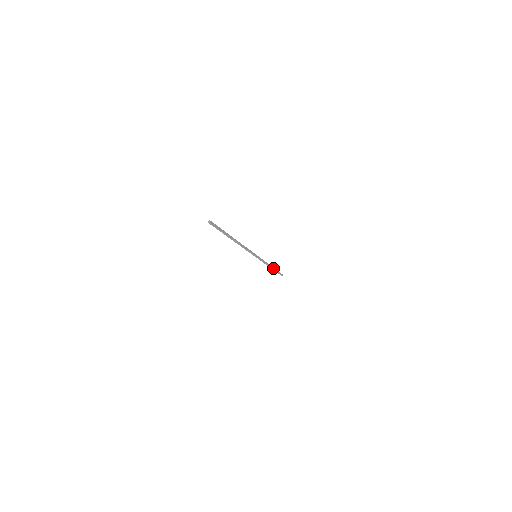
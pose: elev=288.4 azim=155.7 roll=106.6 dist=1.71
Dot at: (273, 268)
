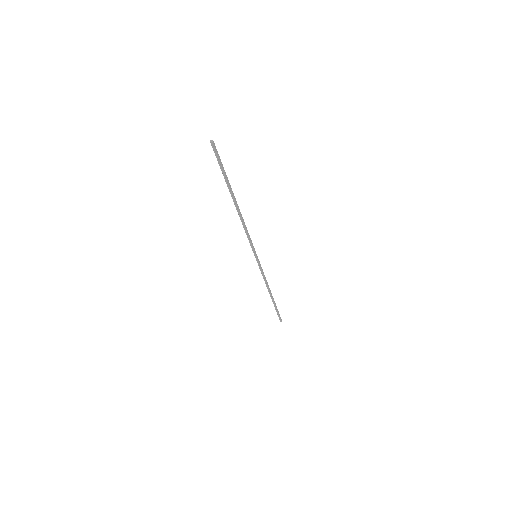
Dot at: (272, 297)
